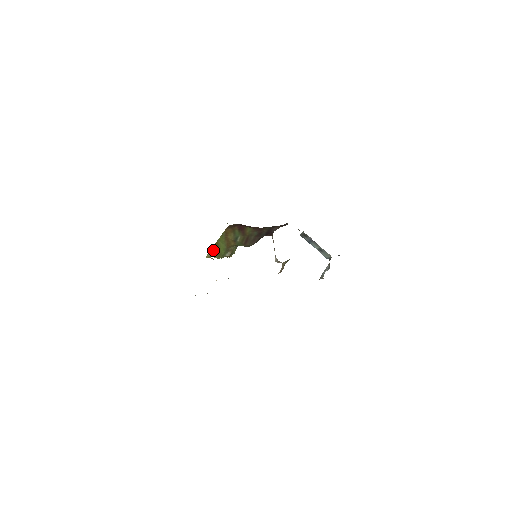
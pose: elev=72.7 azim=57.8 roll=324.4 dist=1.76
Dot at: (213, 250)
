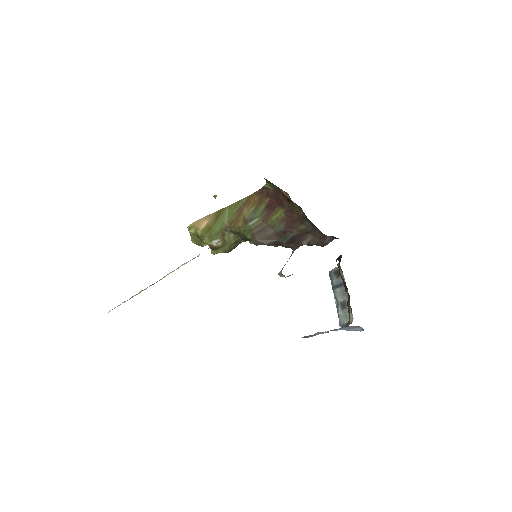
Dot at: (208, 218)
